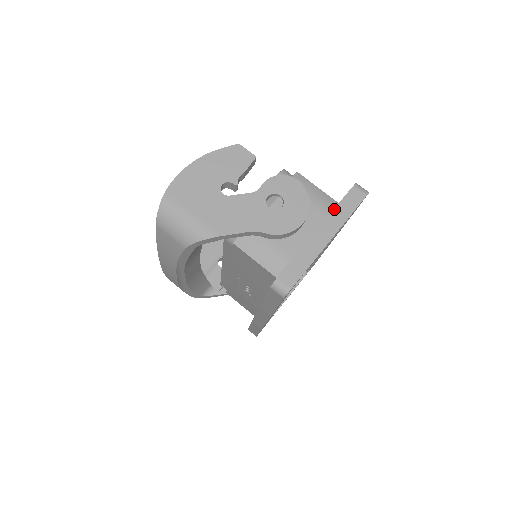
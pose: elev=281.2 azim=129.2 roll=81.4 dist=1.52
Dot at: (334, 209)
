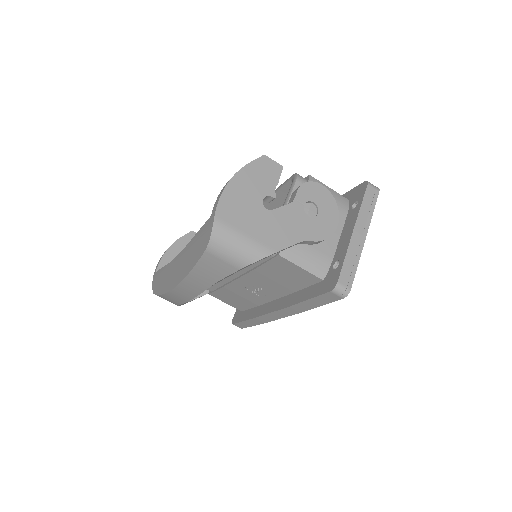
Dot at: (360, 208)
